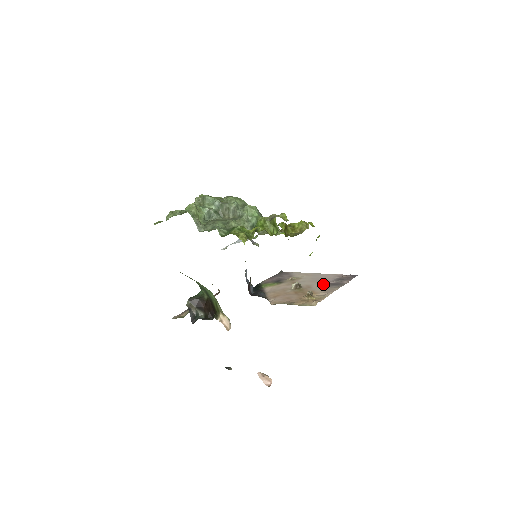
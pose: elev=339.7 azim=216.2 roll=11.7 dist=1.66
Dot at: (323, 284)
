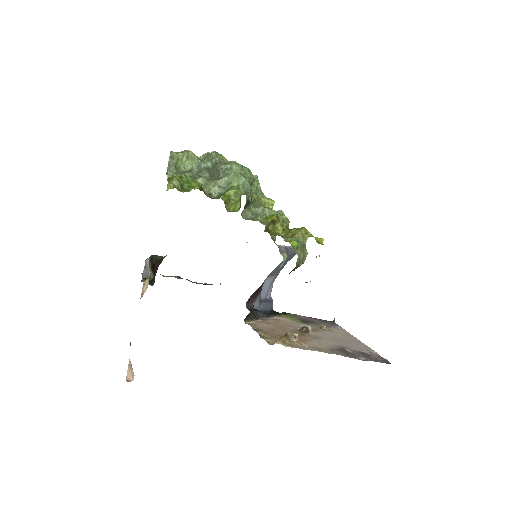
Dot at: (335, 345)
